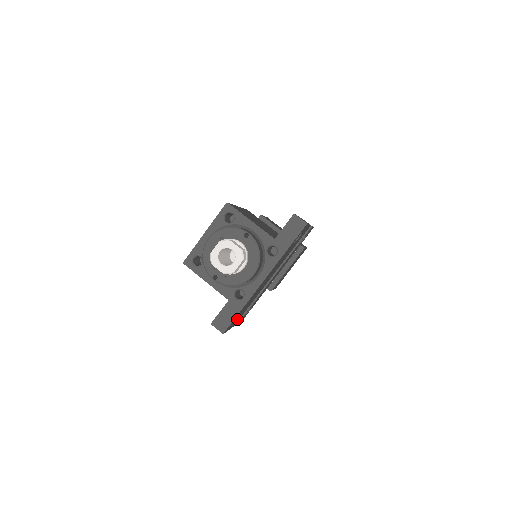
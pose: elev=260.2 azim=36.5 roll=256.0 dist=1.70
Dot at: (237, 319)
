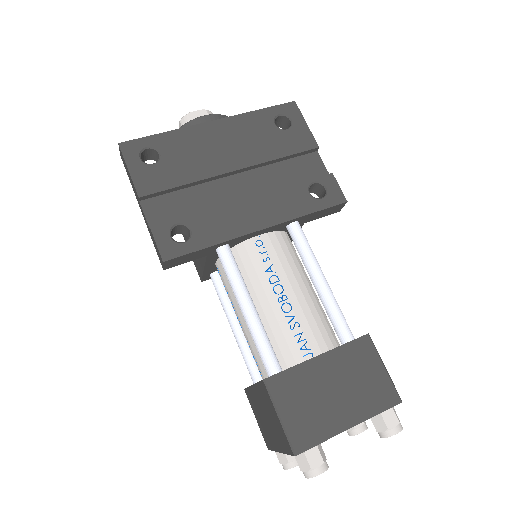
Dot at: (150, 173)
